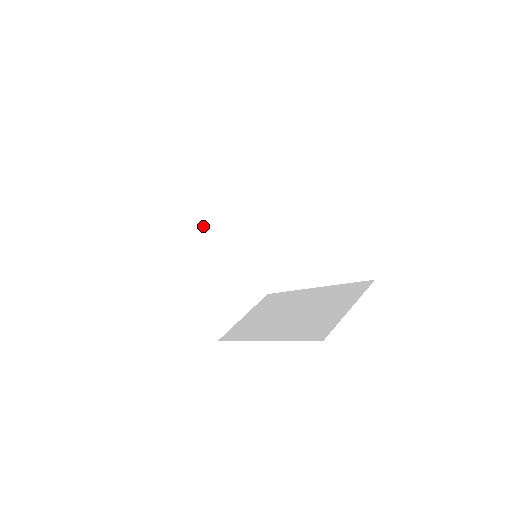
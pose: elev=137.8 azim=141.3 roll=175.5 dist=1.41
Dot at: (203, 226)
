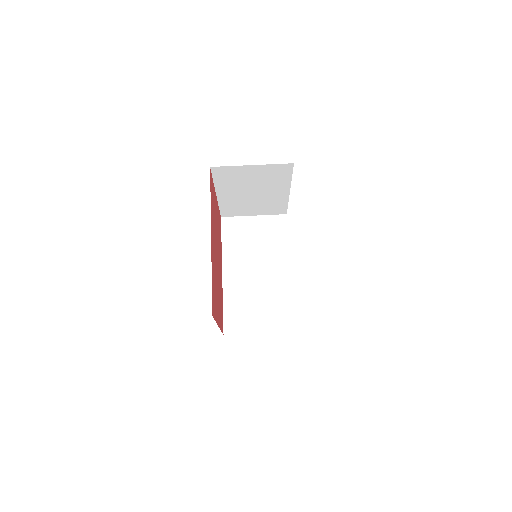
Dot at: (268, 175)
